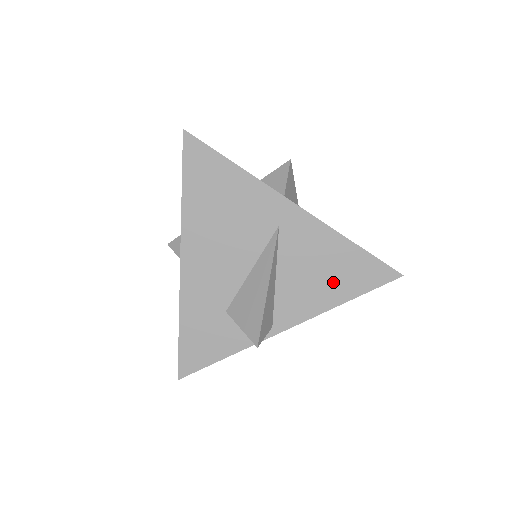
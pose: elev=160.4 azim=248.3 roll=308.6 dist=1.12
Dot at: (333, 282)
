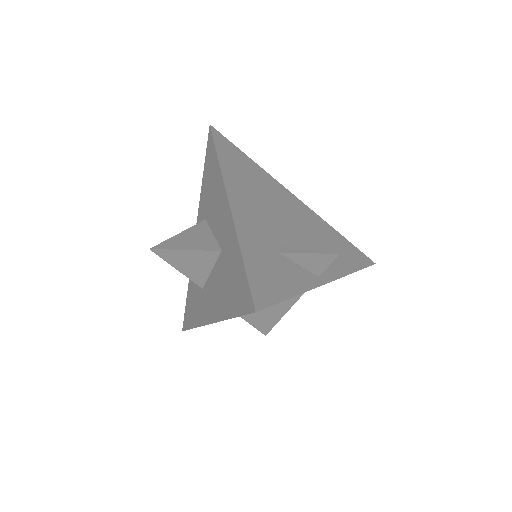
Dot at: (341, 254)
